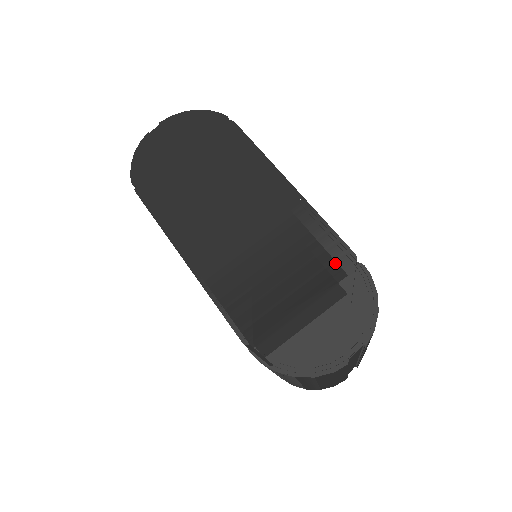
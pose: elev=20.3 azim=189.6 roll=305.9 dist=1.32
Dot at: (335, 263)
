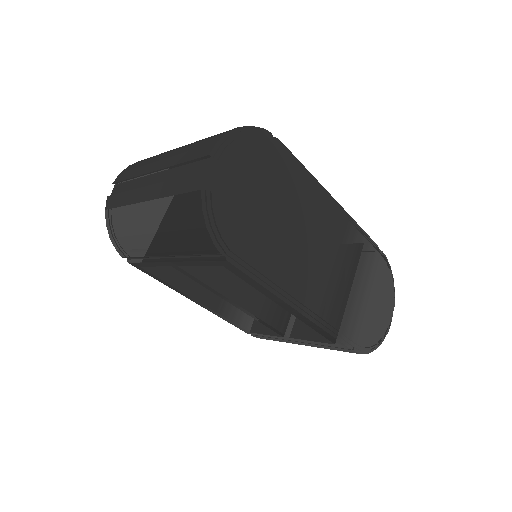
Dot at: (375, 259)
